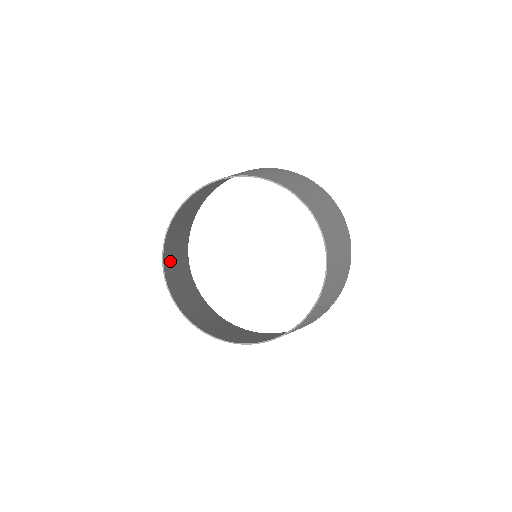
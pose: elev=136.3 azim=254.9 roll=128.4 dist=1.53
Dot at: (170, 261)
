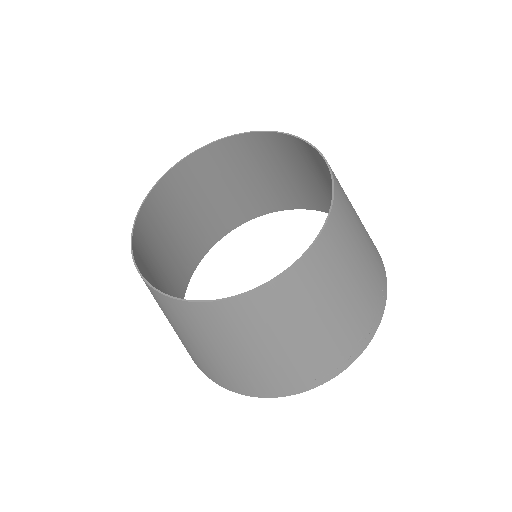
Dot at: (167, 208)
